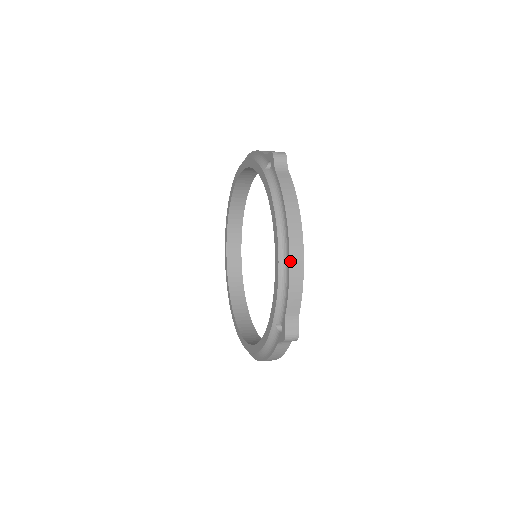
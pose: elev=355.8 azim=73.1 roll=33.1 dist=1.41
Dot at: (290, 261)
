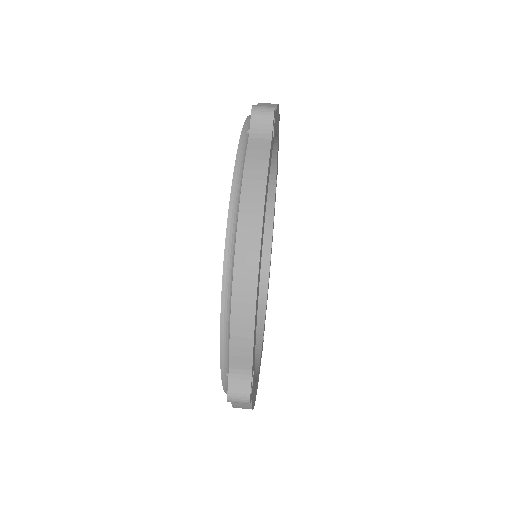
Dot at: (233, 288)
